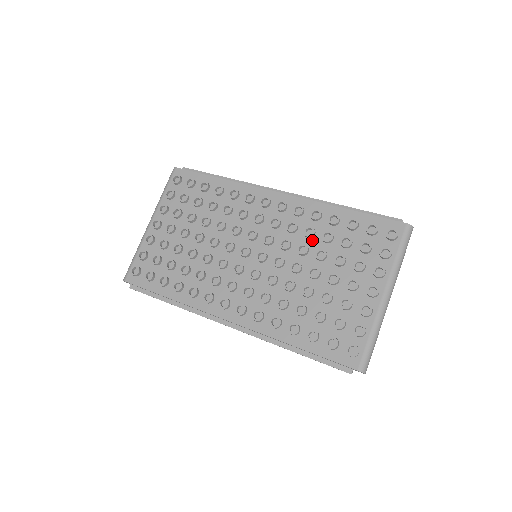
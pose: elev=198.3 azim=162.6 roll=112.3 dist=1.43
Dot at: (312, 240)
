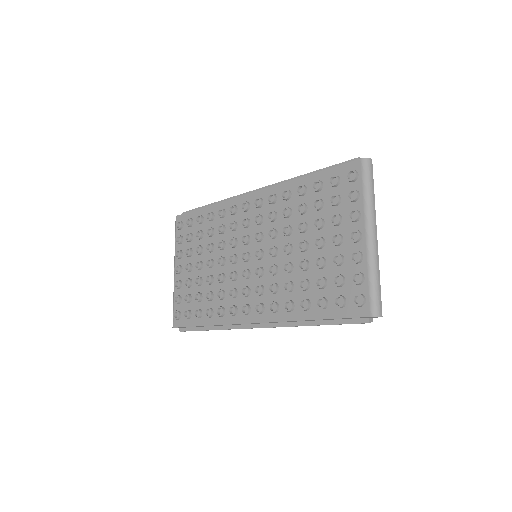
Dot at: (291, 218)
